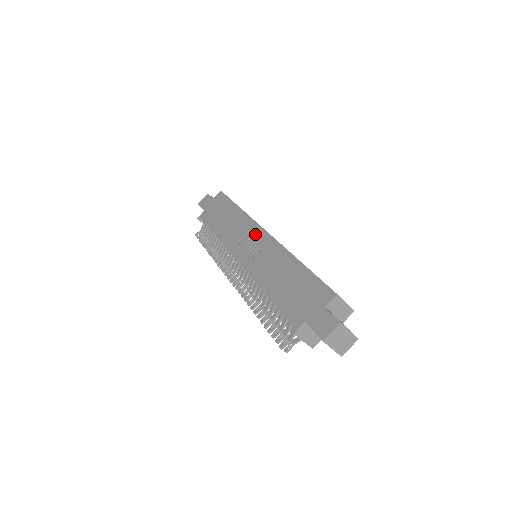
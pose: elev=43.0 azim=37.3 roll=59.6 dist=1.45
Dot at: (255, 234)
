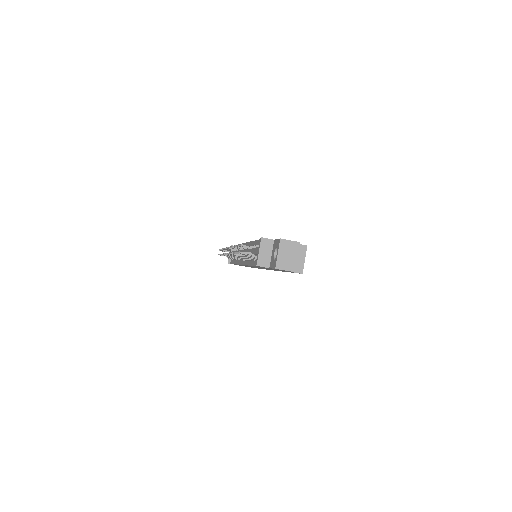
Dot at: occluded
